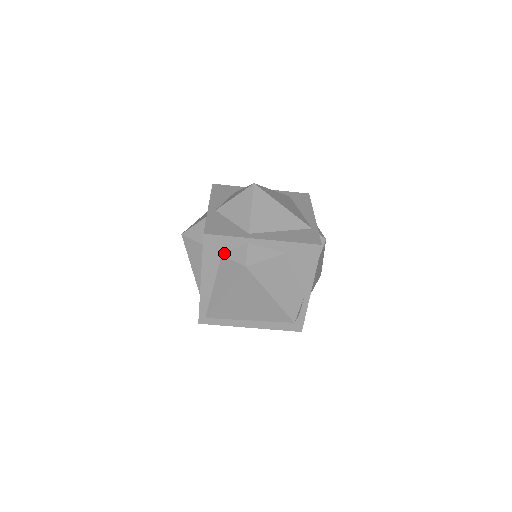
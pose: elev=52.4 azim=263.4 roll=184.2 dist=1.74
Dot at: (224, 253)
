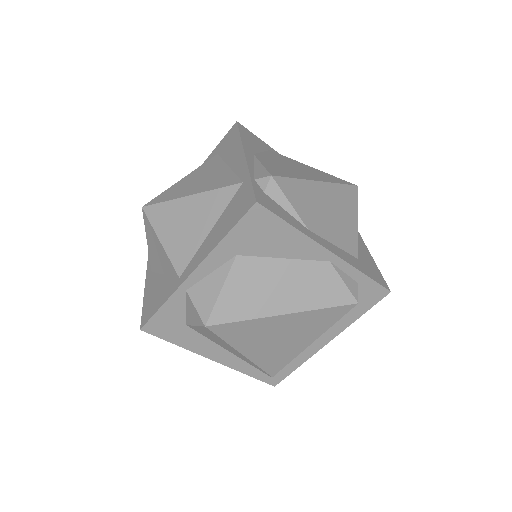
Dot at: (185, 322)
